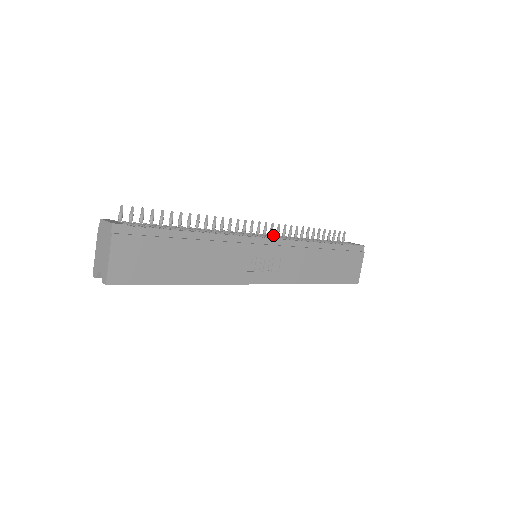
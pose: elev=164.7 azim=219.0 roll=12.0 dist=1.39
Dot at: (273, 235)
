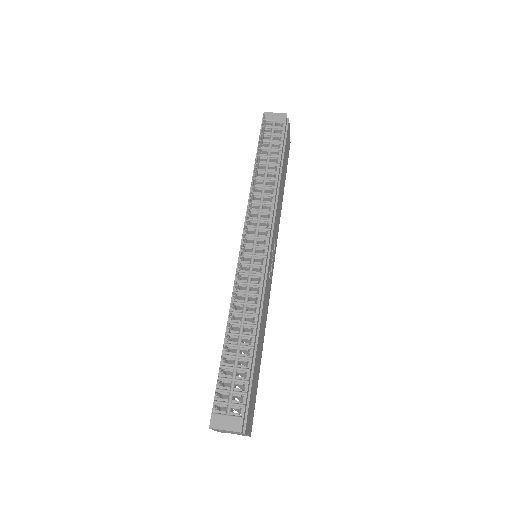
Dot at: occluded
